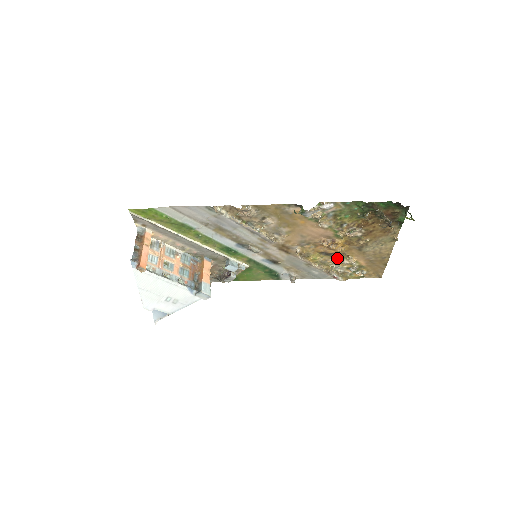
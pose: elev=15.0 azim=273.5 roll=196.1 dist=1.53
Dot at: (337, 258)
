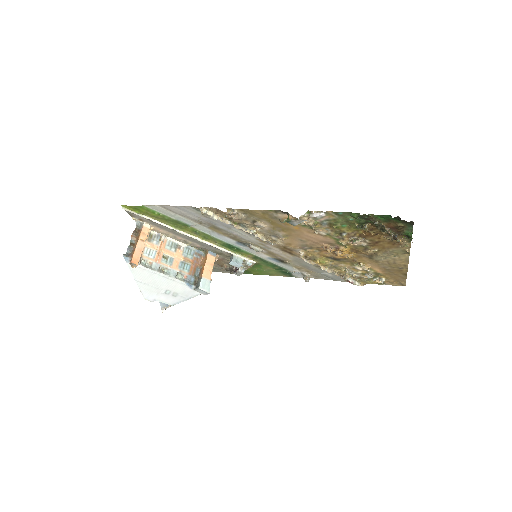
Dot at: (348, 263)
